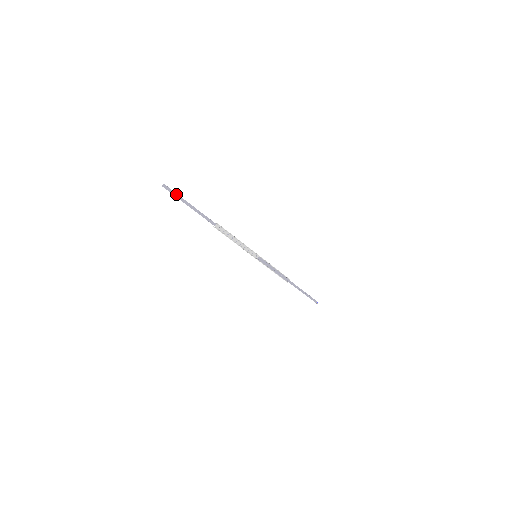
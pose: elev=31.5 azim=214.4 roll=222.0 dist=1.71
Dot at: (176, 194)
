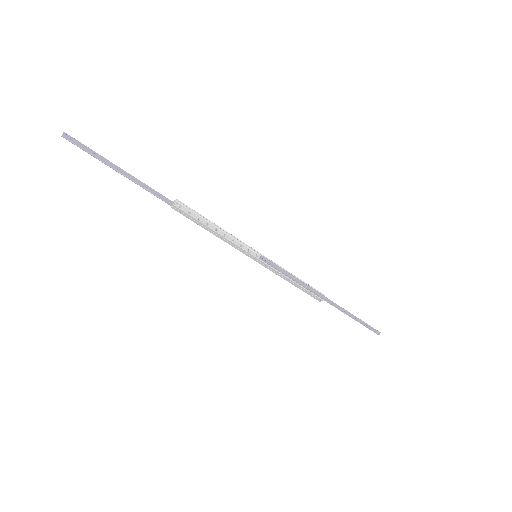
Dot at: (90, 150)
